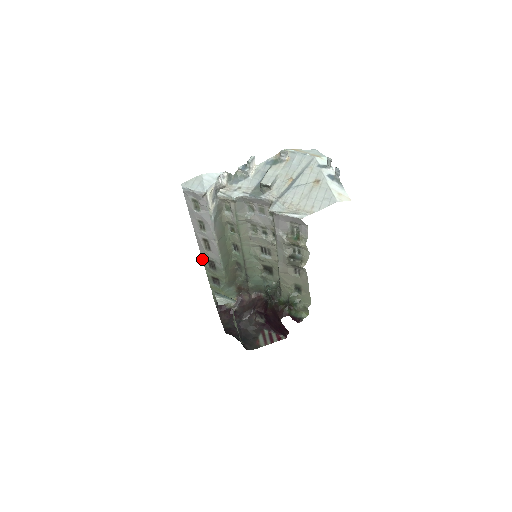
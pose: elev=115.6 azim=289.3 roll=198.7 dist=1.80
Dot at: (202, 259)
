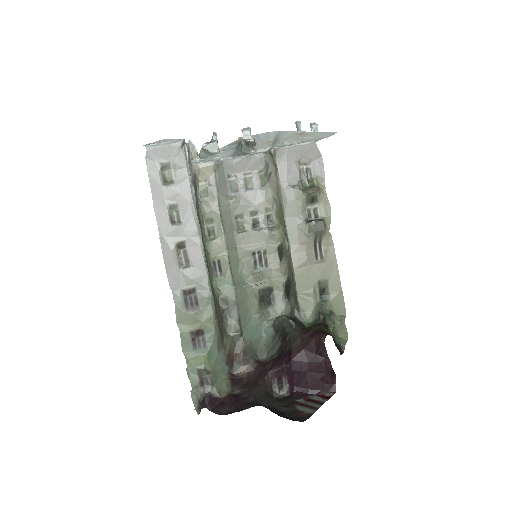
Dot at: occluded
